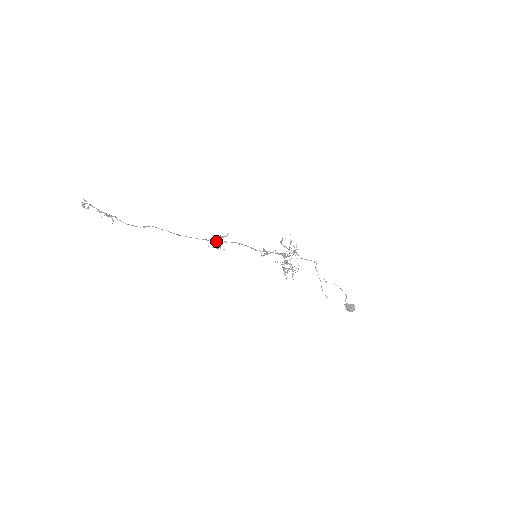
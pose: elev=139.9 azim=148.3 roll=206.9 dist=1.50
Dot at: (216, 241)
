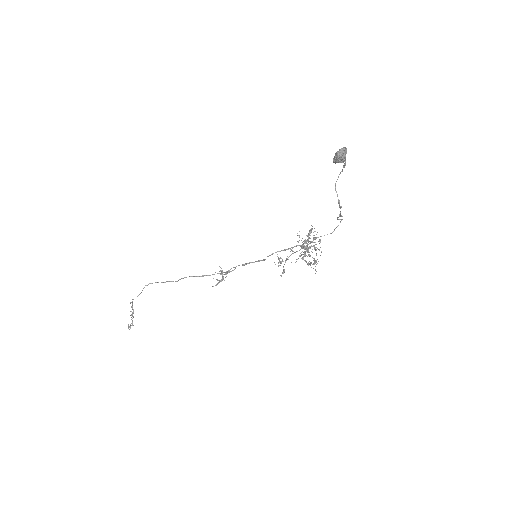
Dot at: occluded
